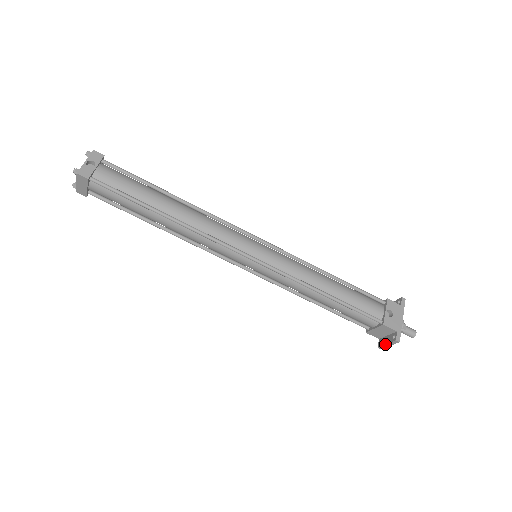
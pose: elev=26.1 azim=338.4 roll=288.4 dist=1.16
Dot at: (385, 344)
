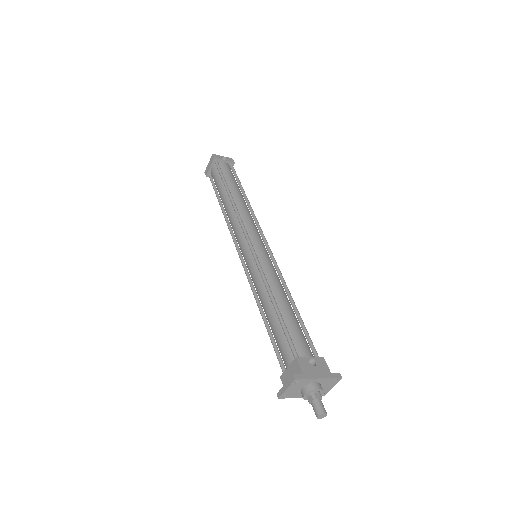
Dot at: (284, 385)
